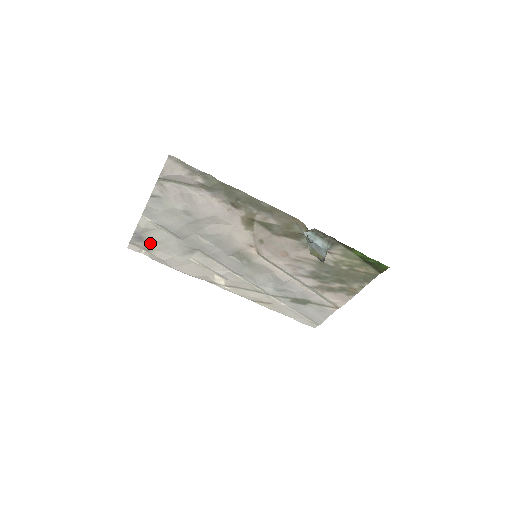
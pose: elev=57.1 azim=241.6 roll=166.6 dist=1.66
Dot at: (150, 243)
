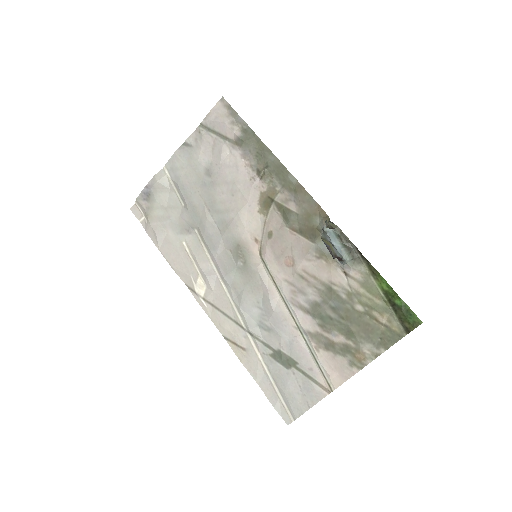
Dot at: (154, 205)
